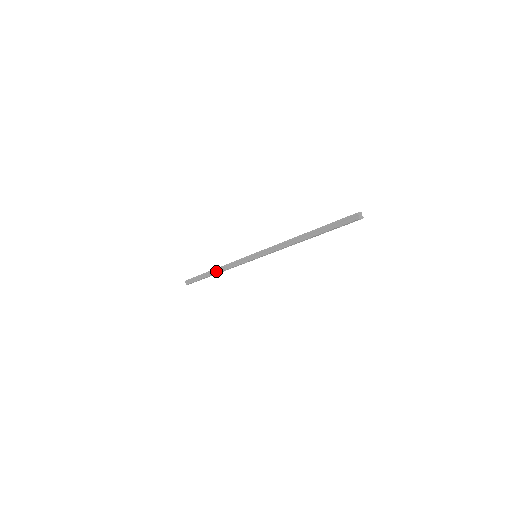
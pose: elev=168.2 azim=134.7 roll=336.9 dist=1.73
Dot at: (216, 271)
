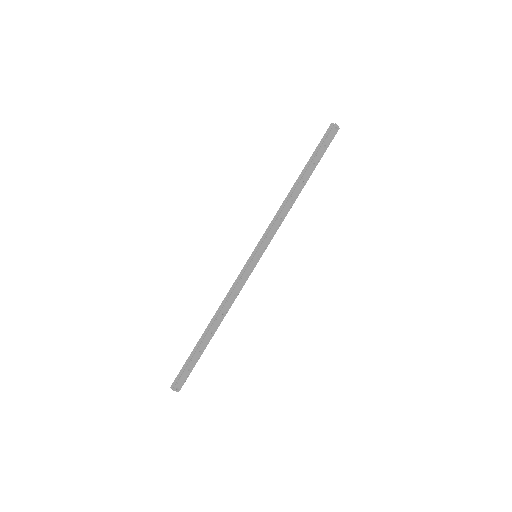
Dot at: (212, 322)
